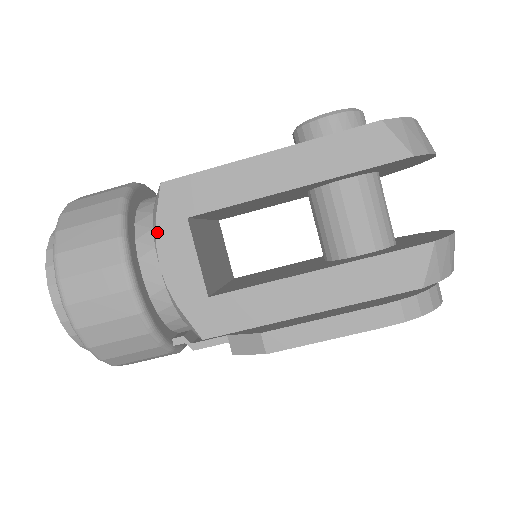
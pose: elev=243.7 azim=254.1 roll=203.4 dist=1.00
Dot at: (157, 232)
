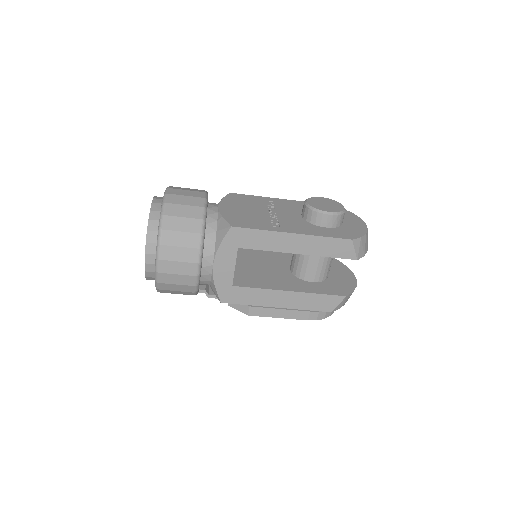
Dot at: (219, 249)
